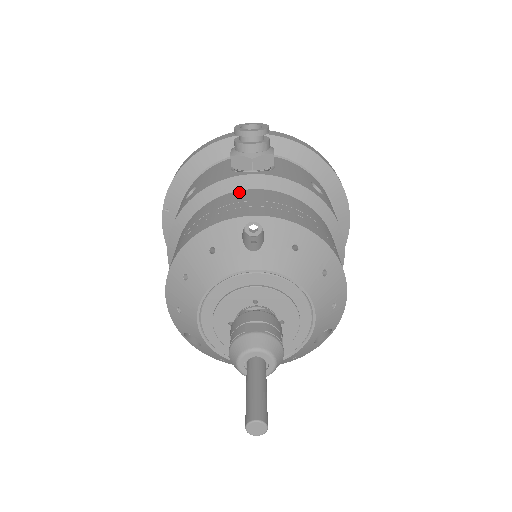
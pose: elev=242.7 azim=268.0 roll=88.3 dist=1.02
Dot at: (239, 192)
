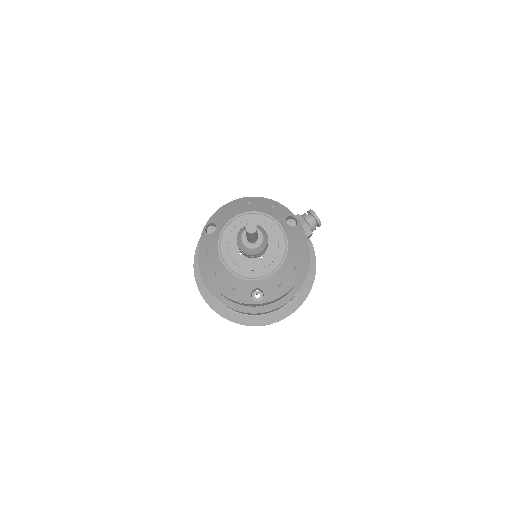
Dot at: occluded
